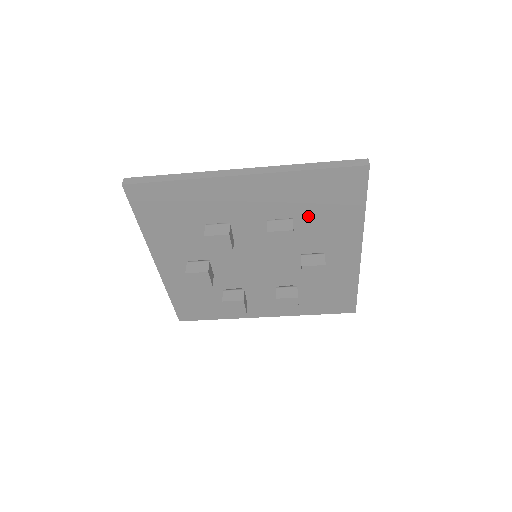
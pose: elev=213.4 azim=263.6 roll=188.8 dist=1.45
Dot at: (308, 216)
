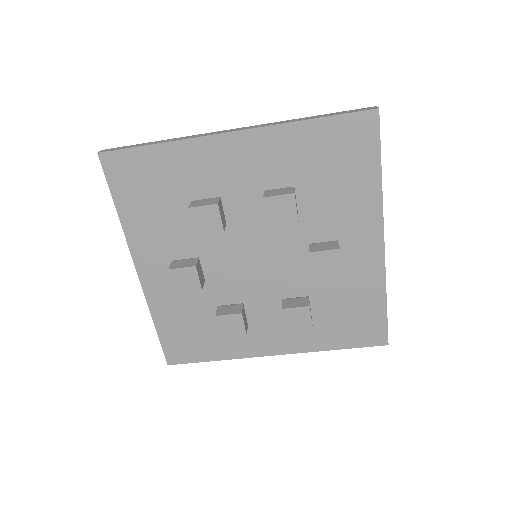
Dot at: (313, 189)
